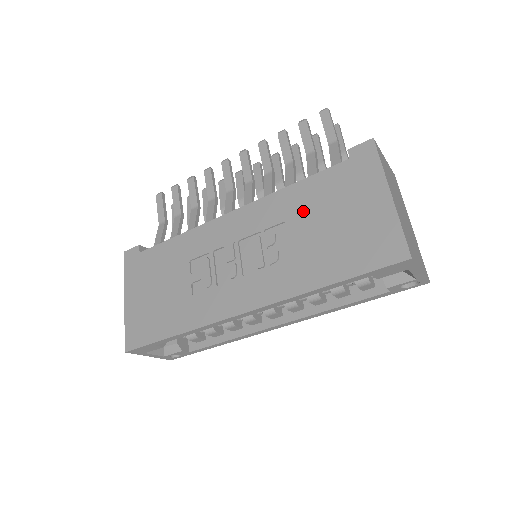
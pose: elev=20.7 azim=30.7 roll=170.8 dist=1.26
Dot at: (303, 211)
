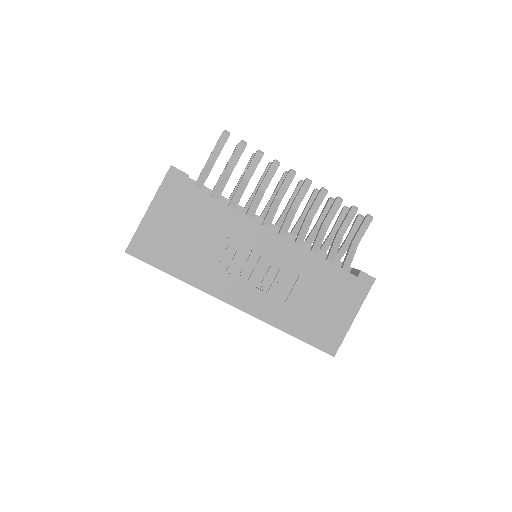
Dot at: (312, 280)
